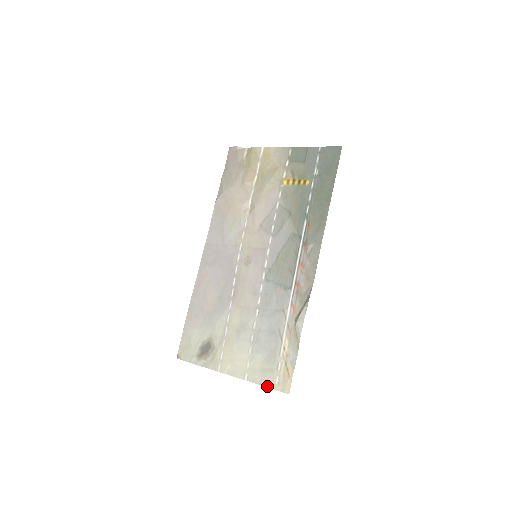
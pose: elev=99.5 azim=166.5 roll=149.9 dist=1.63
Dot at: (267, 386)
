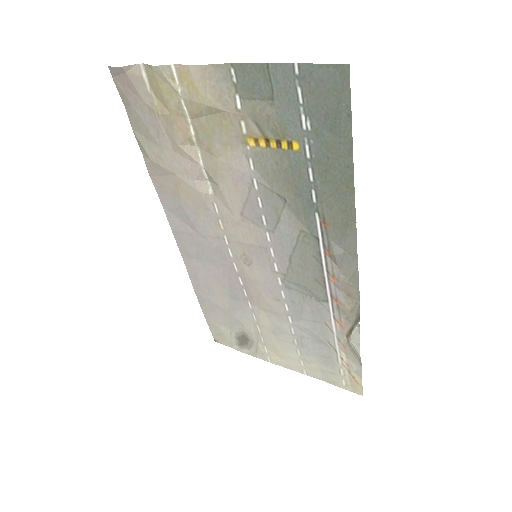
Dot at: occluded
